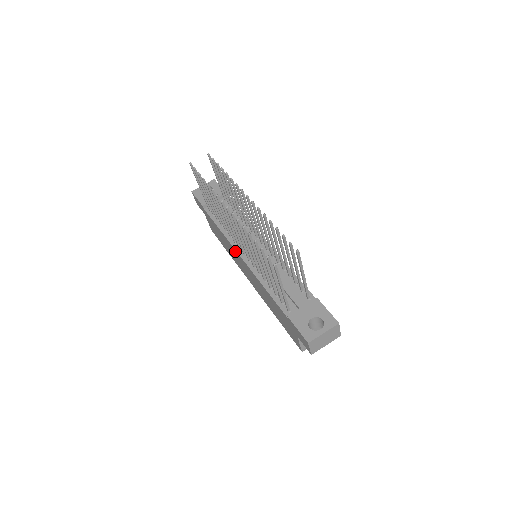
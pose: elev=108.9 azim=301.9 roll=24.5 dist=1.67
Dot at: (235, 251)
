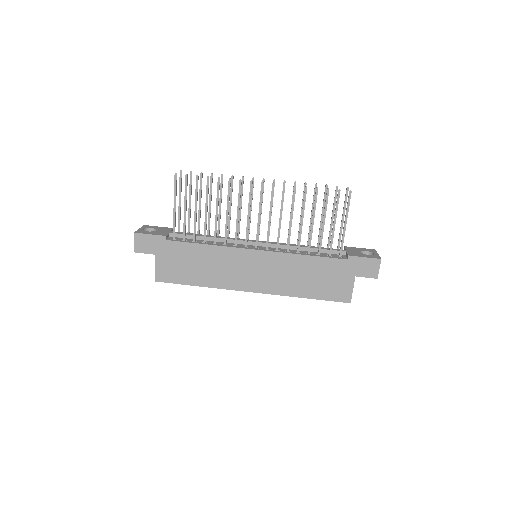
Dot at: (242, 252)
